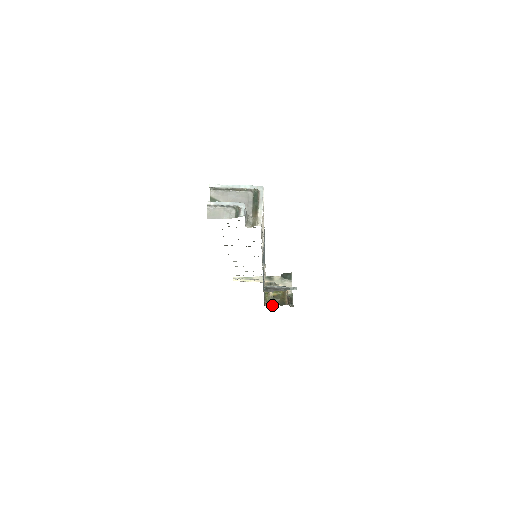
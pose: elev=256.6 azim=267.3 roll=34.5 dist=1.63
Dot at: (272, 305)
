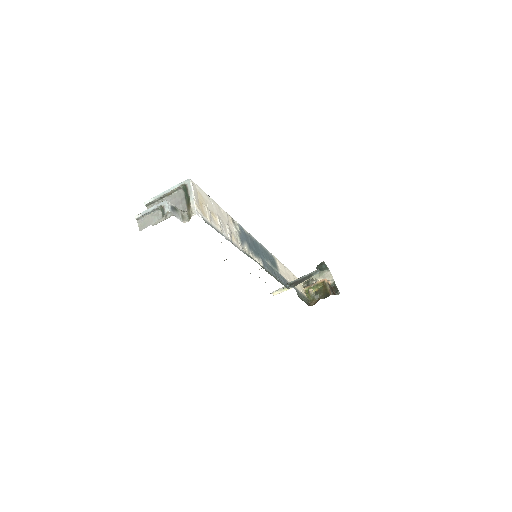
Dot at: occluded
